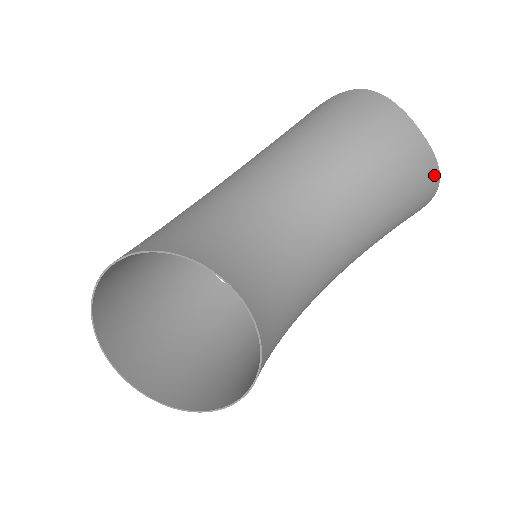
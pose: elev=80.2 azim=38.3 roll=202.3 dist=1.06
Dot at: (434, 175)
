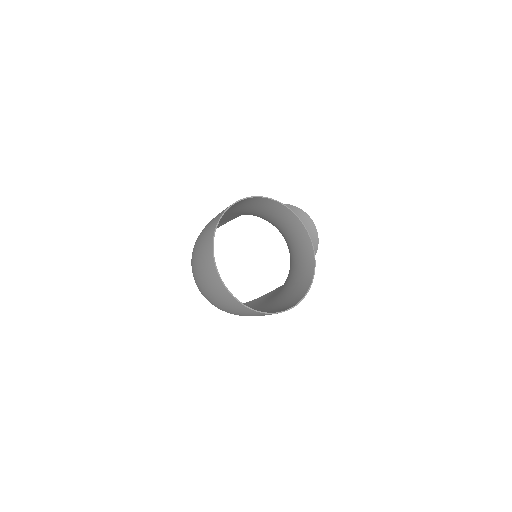
Dot at: (316, 249)
